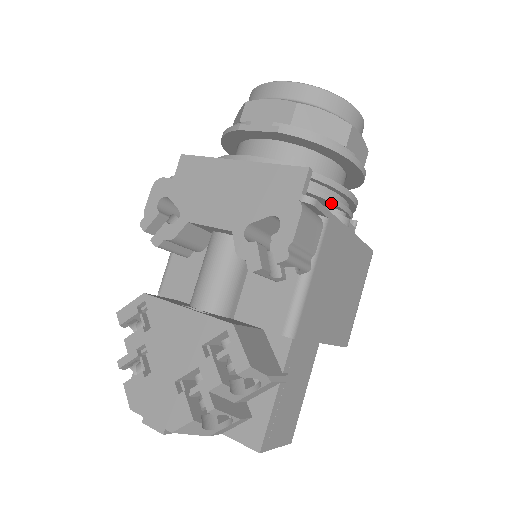
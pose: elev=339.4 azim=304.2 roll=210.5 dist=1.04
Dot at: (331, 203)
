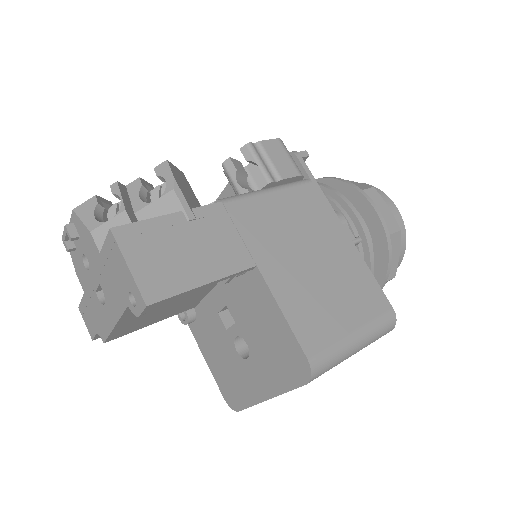
Dot at: (329, 200)
